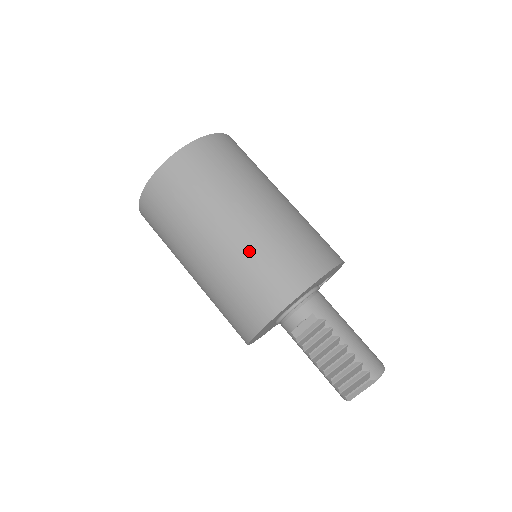
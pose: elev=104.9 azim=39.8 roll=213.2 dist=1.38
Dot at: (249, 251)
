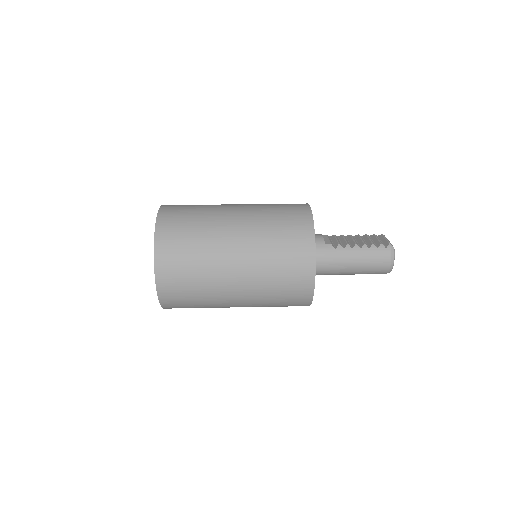
Dot at: occluded
